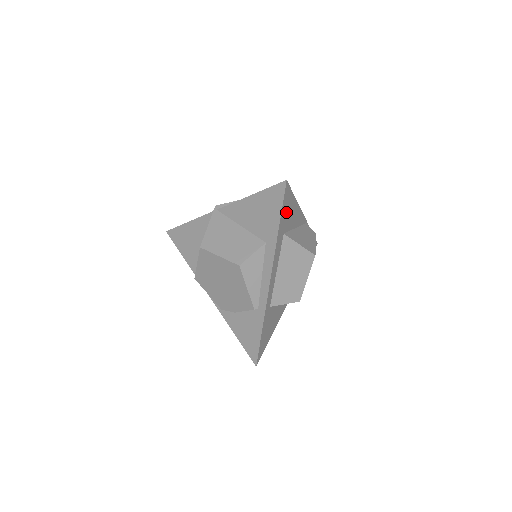
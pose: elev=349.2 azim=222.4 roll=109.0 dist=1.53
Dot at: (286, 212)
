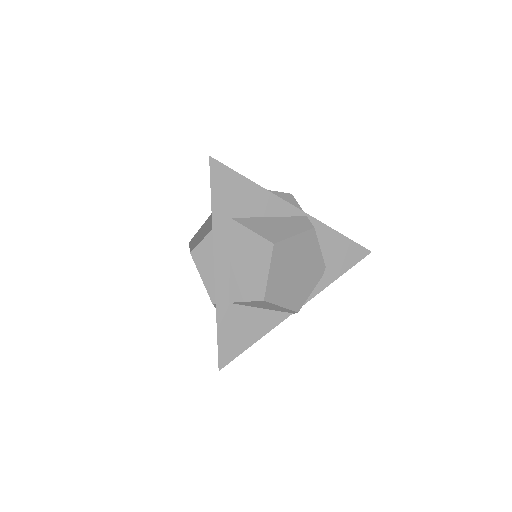
Dot at: (227, 193)
